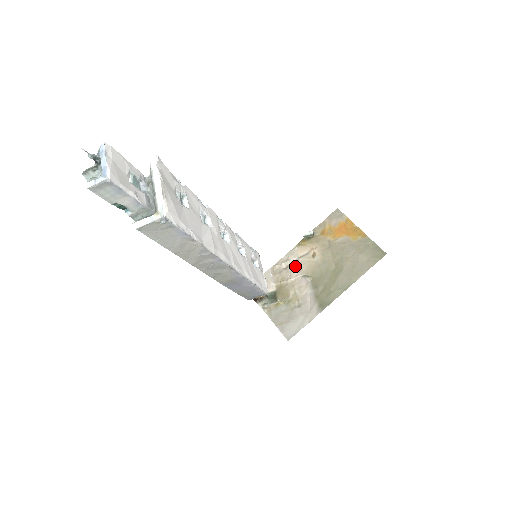
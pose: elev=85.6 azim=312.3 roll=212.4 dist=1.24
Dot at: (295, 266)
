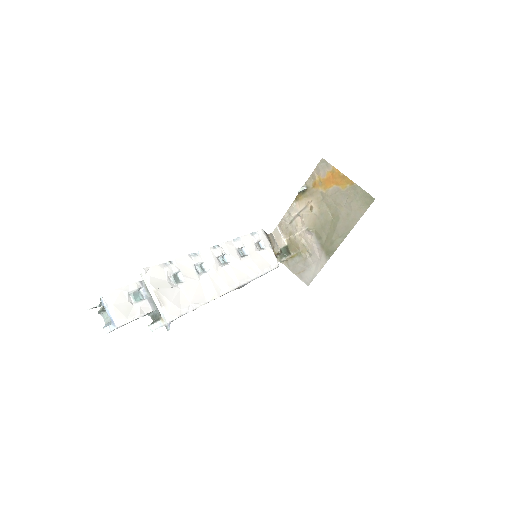
Dot at: (298, 220)
